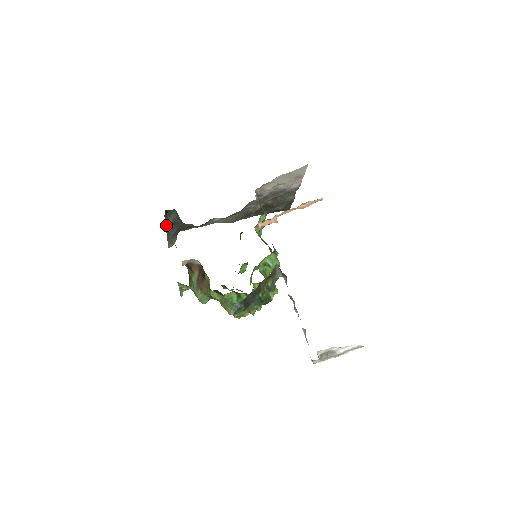
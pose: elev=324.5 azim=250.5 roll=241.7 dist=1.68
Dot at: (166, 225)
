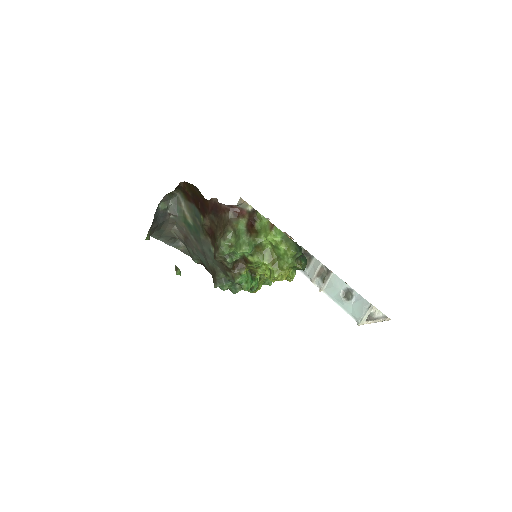
Dot at: (156, 210)
